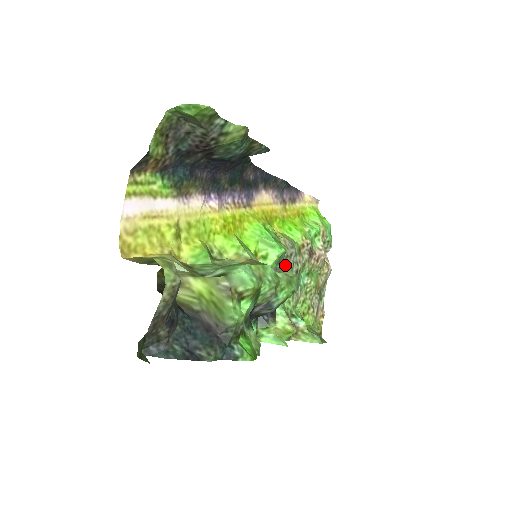
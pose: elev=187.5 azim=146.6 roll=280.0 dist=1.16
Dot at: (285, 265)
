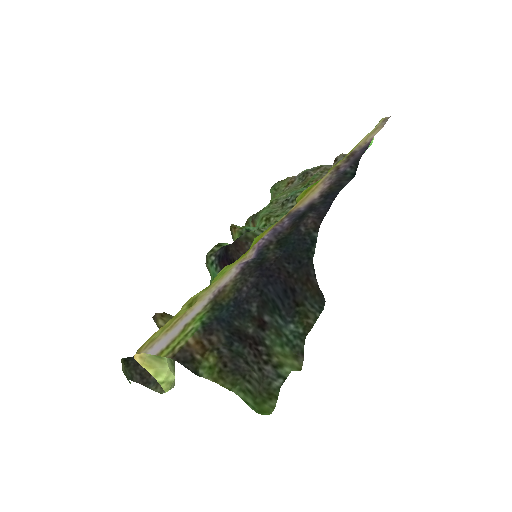
Dot at: occluded
